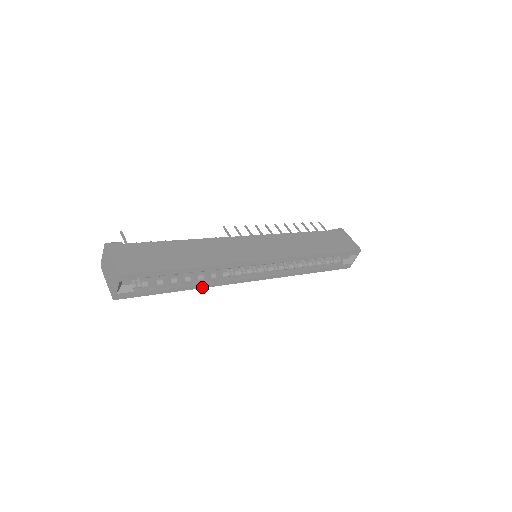
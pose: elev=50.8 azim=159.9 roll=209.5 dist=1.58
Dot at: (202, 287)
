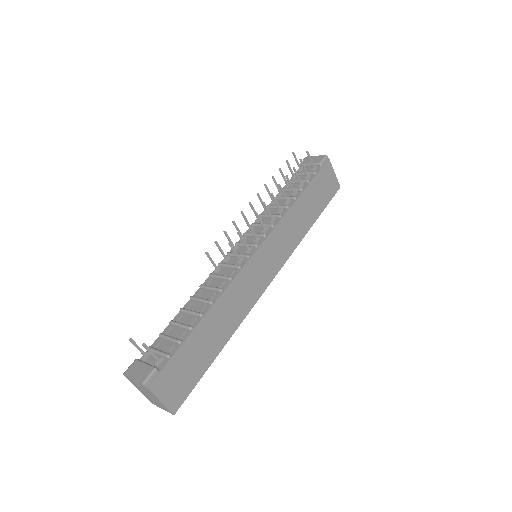
Dot at: occluded
